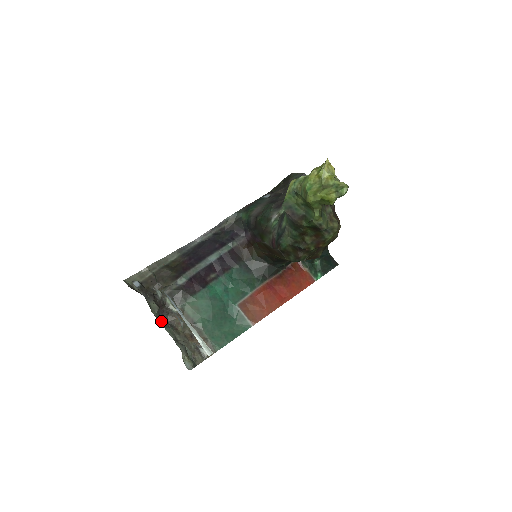
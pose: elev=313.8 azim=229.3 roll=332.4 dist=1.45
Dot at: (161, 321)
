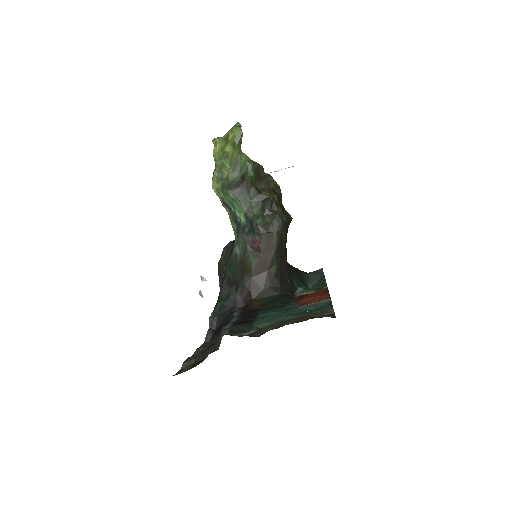
Dot at: occluded
